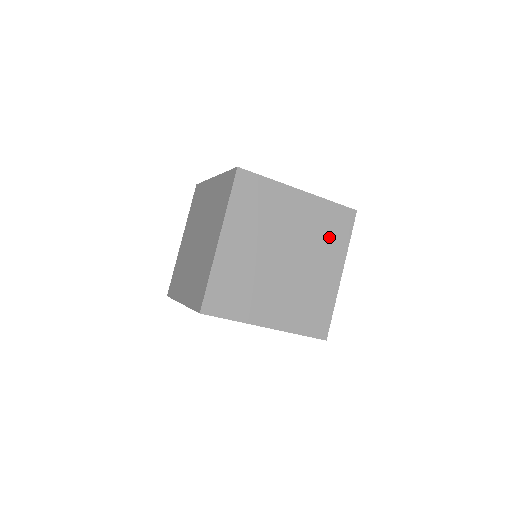
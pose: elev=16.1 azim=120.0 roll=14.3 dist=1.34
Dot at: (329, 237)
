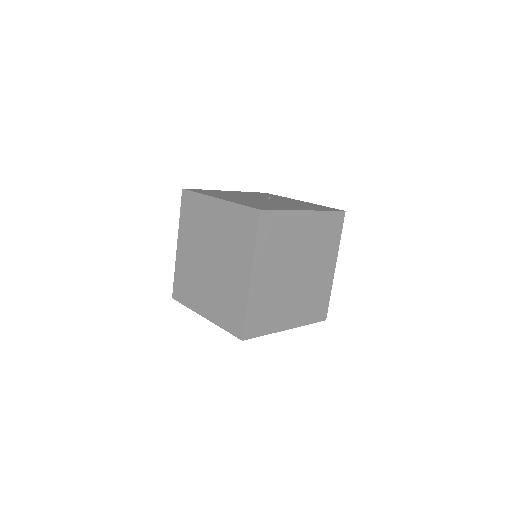
Dot at: (327, 241)
